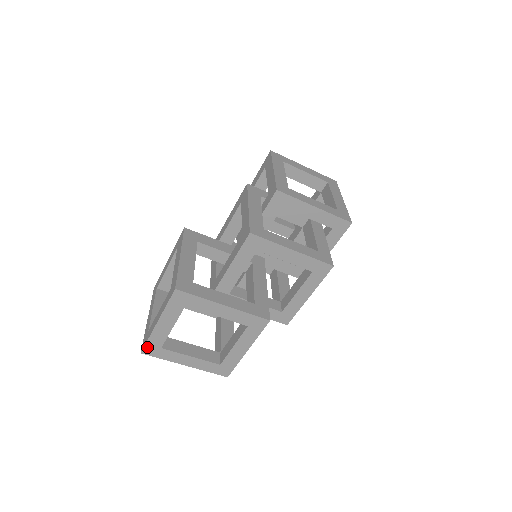
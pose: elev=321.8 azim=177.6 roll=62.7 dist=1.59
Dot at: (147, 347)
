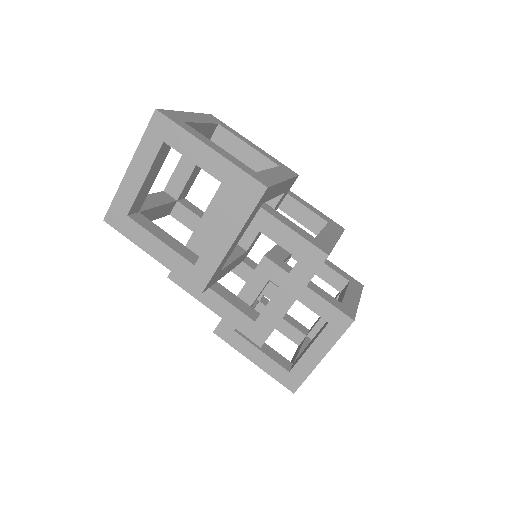
Dot at: occluded
